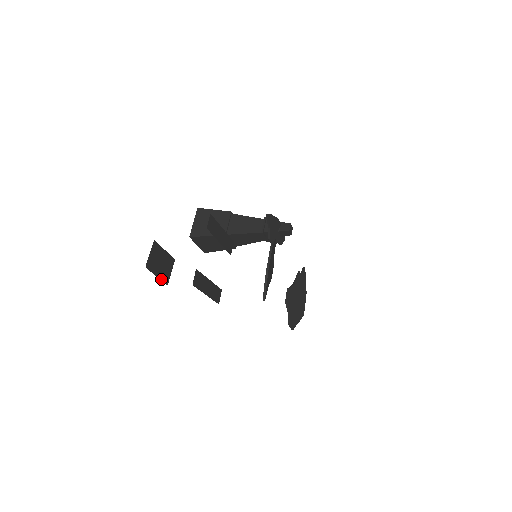
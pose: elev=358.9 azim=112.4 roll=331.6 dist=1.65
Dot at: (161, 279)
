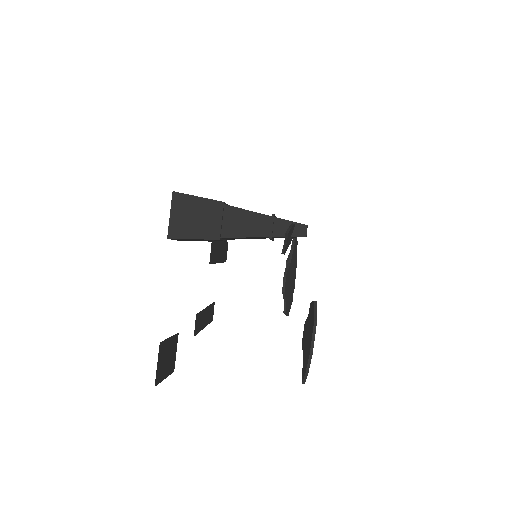
Dot at: (168, 374)
